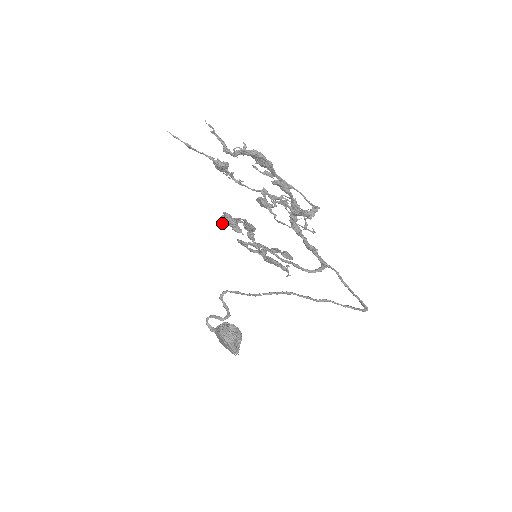
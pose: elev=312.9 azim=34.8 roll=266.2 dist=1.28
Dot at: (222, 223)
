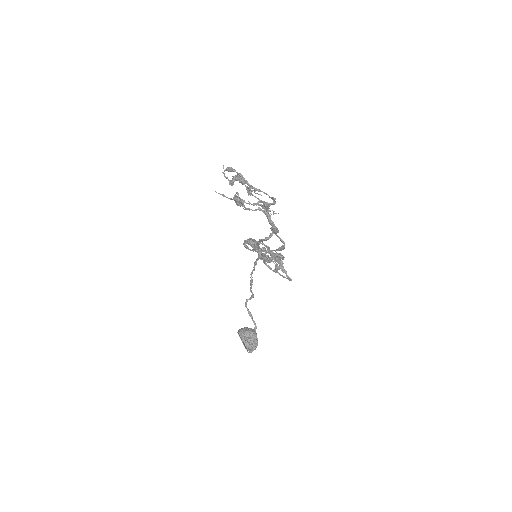
Dot at: (258, 256)
